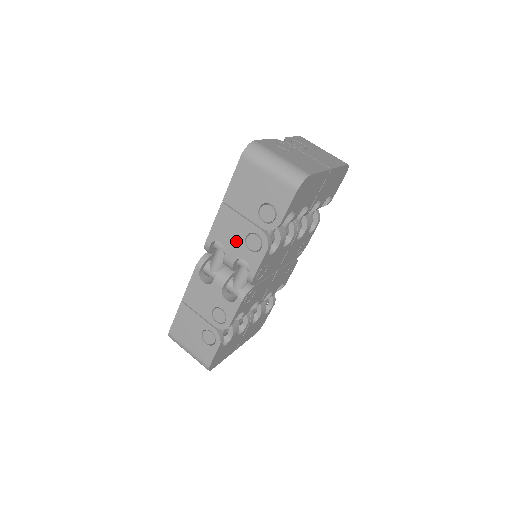
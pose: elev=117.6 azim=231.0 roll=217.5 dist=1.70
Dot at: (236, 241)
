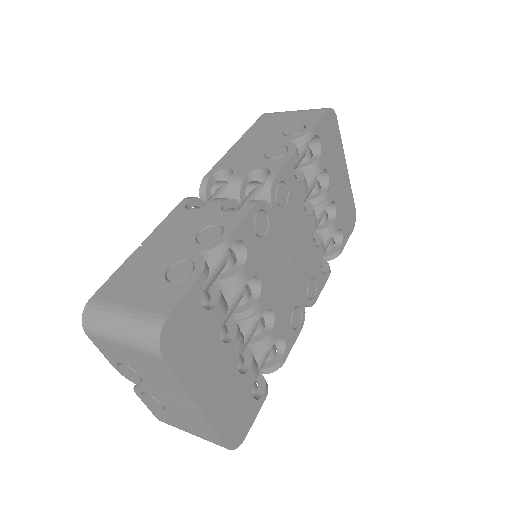
Dot at: (251, 160)
